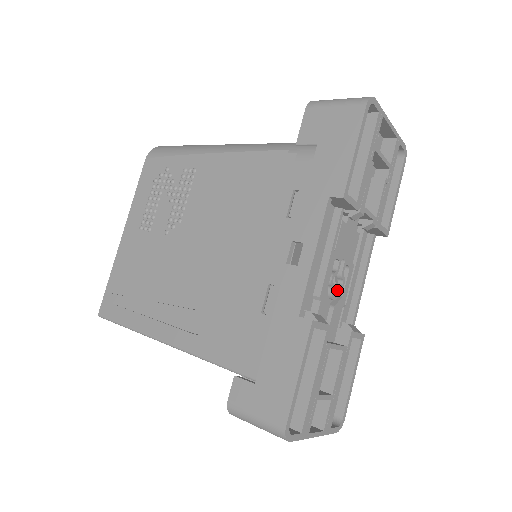
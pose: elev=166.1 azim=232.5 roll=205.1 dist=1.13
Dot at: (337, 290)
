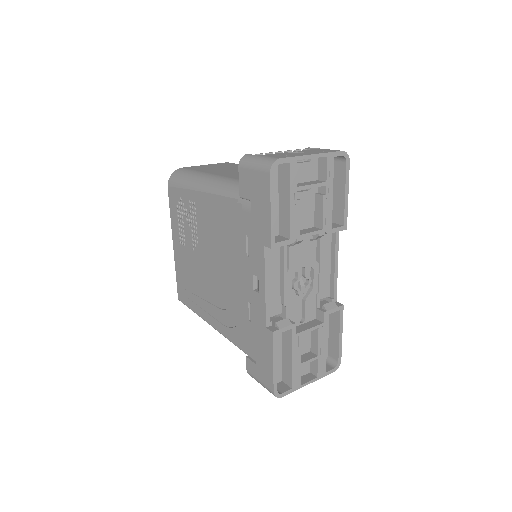
Dot at: (304, 289)
